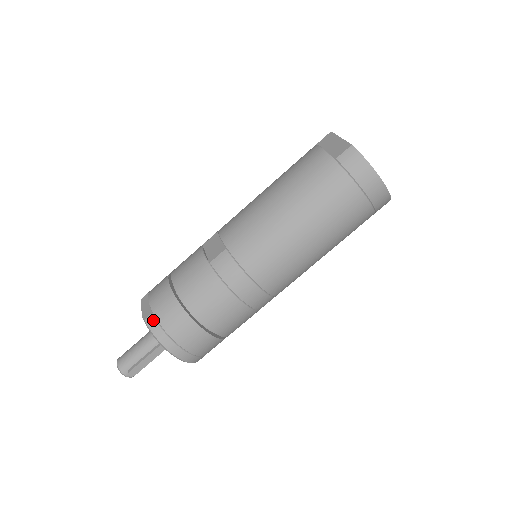
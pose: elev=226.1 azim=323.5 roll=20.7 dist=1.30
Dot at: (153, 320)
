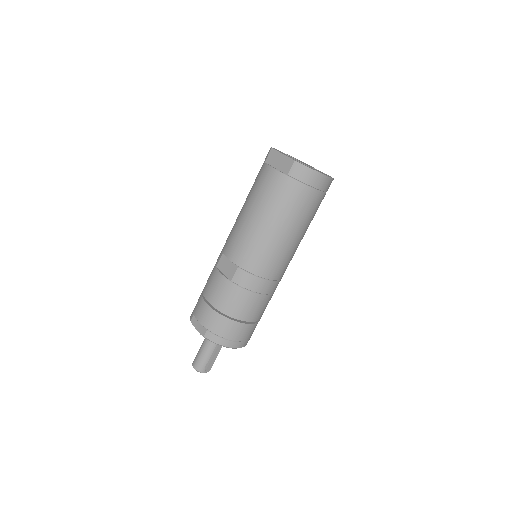
Dot at: (210, 334)
